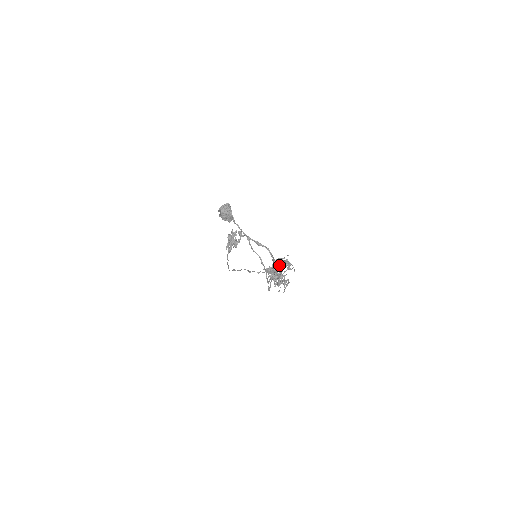
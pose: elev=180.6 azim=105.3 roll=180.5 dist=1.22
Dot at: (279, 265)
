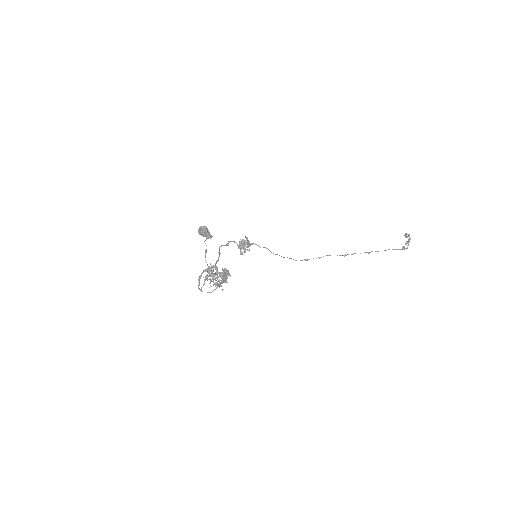
Dot at: occluded
